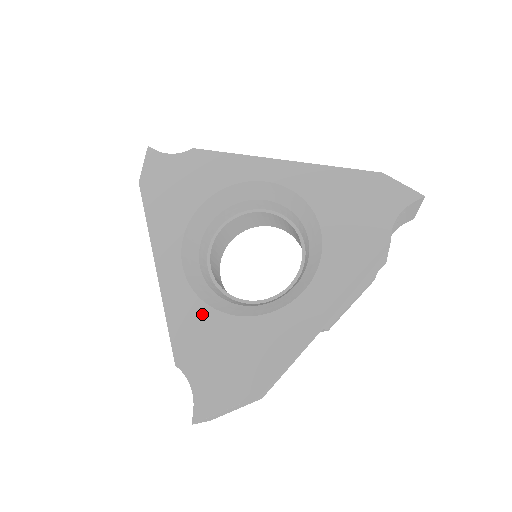
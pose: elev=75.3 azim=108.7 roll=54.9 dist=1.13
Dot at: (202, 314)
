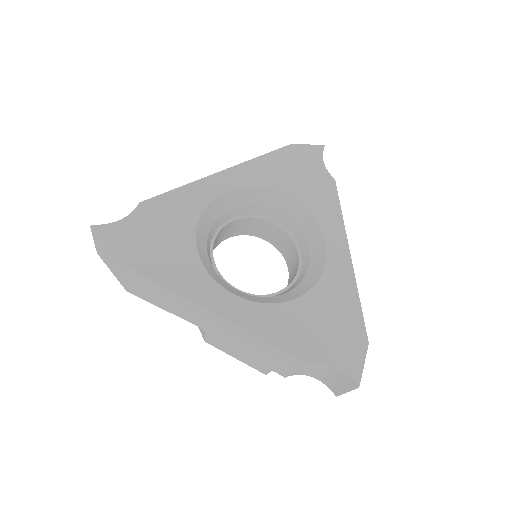
Dot at: (284, 312)
